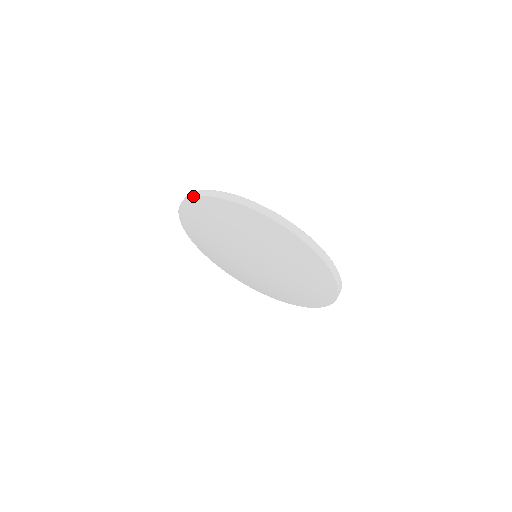
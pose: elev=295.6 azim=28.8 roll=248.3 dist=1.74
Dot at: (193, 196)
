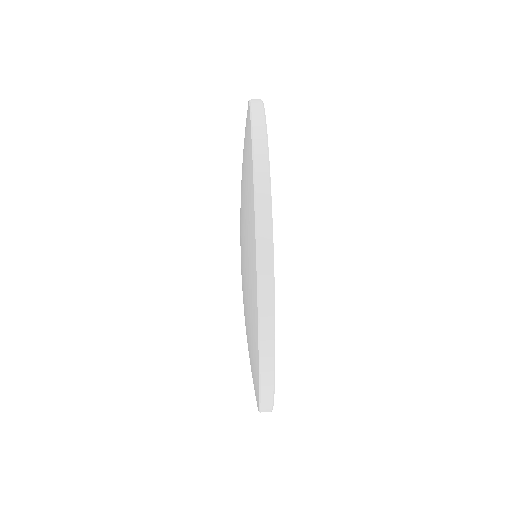
Dot at: occluded
